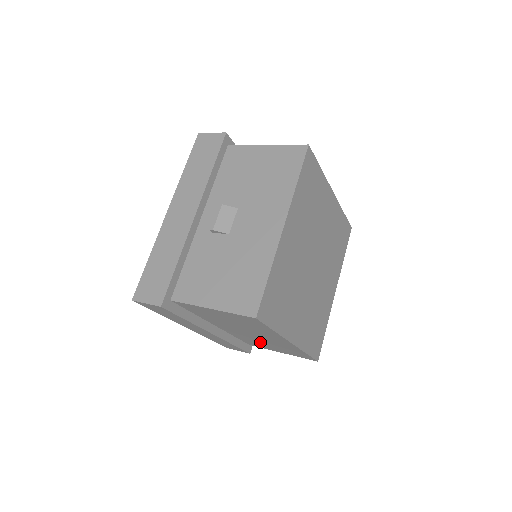
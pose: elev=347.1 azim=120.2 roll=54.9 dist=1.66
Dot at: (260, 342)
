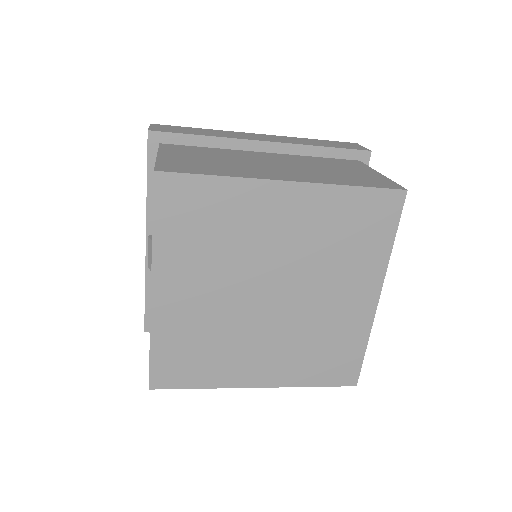
Dot at: occluded
